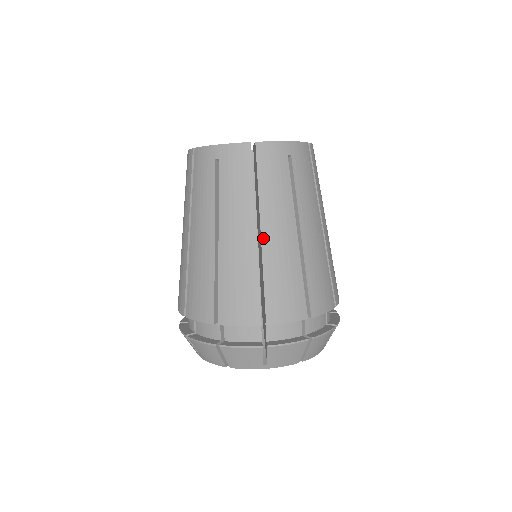
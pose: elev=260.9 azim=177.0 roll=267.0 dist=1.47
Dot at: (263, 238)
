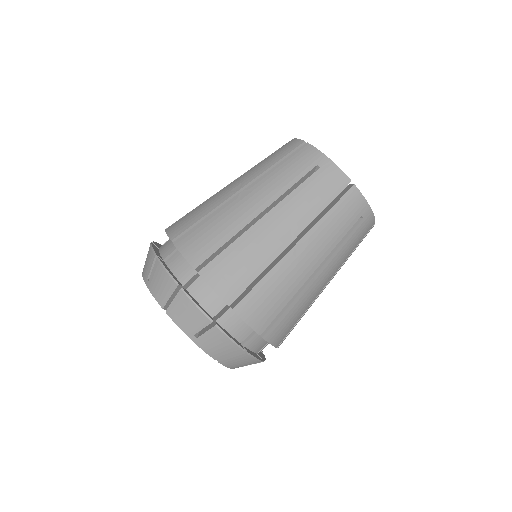
Dot at: (294, 249)
